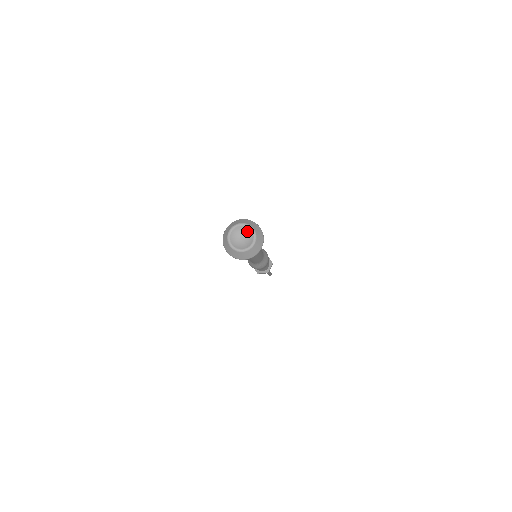
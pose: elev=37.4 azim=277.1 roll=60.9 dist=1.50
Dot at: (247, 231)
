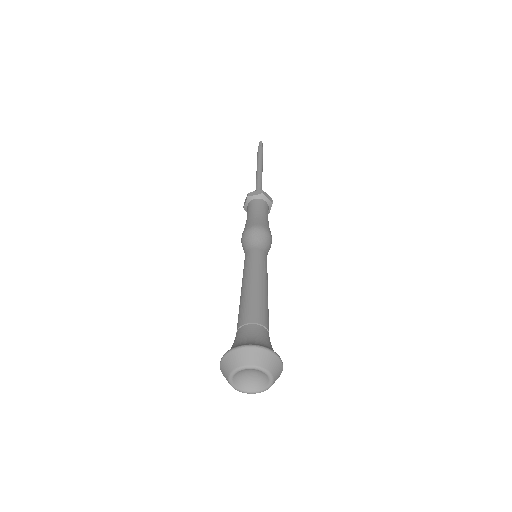
Dot at: (257, 371)
